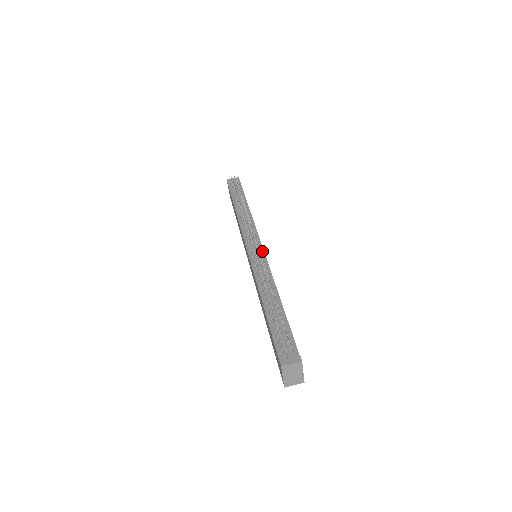
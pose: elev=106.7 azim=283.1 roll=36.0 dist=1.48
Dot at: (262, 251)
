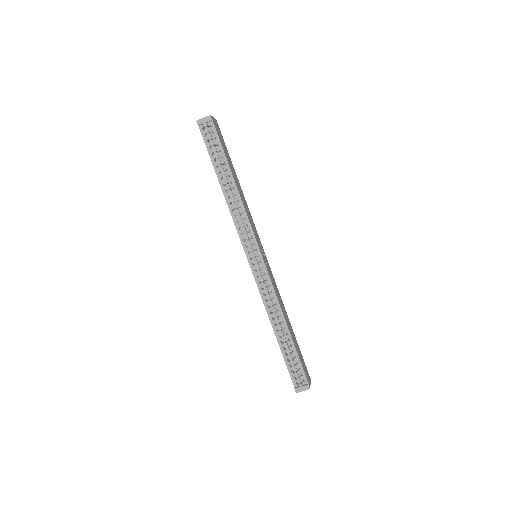
Dot at: (263, 263)
